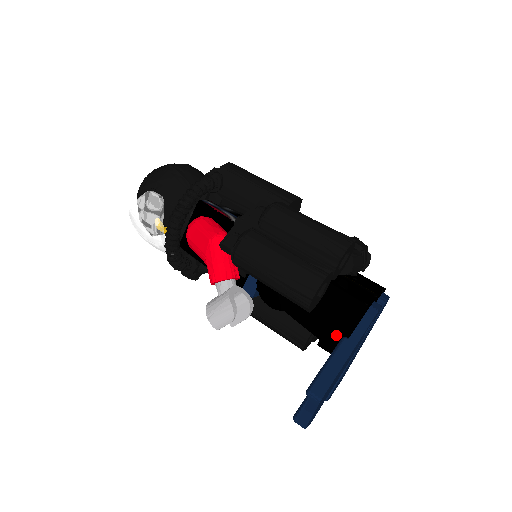
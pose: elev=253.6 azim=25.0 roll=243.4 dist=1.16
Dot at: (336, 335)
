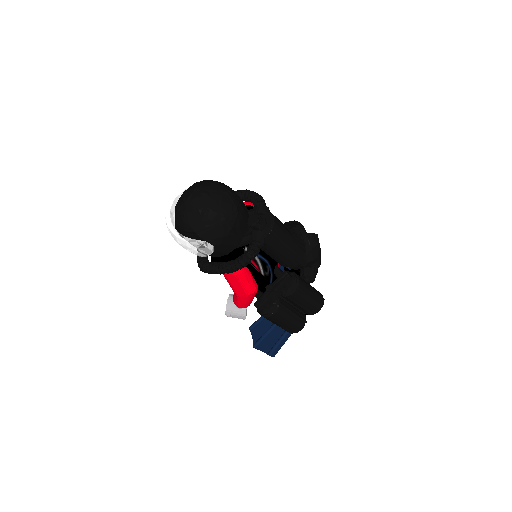
Dot at: occluded
